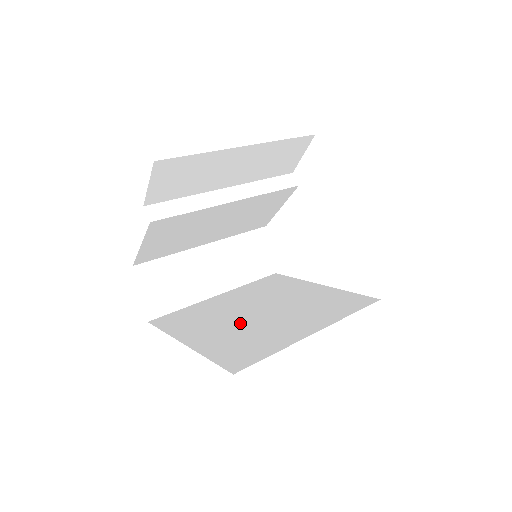
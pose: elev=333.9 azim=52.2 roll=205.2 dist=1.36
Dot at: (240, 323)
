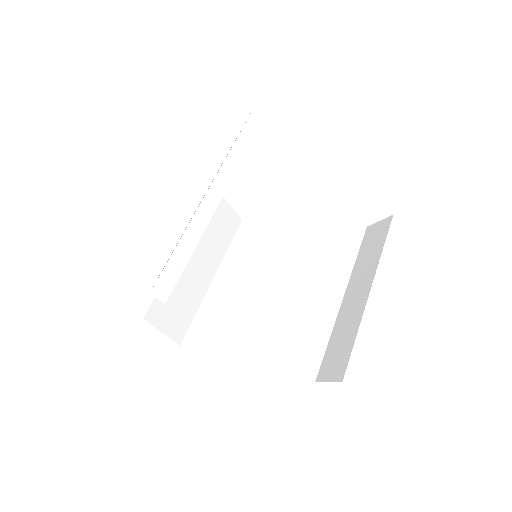
Dot at: (268, 312)
